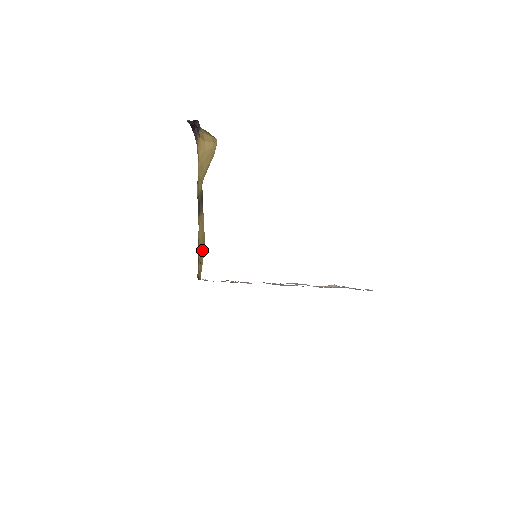
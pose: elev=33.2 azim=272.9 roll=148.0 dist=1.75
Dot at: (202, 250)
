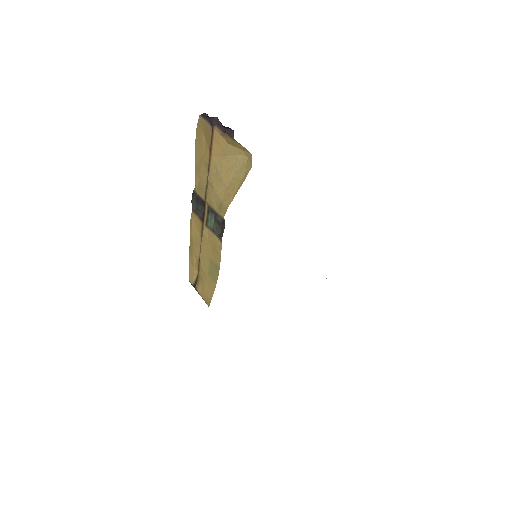
Dot at: (210, 274)
